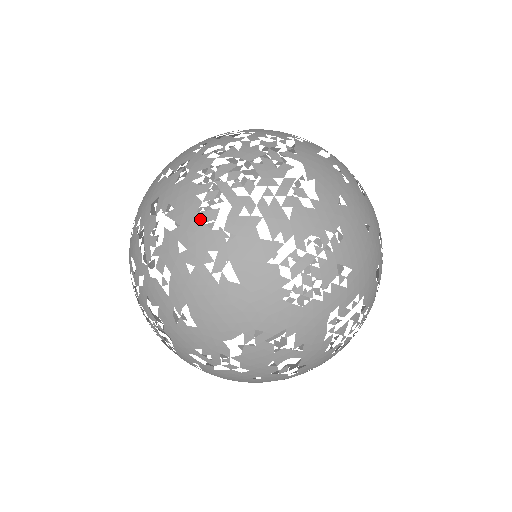
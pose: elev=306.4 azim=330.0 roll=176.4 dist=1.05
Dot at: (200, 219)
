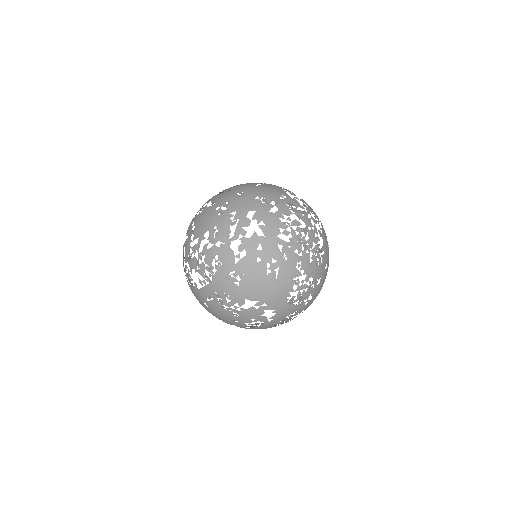
Dot at: (277, 241)
